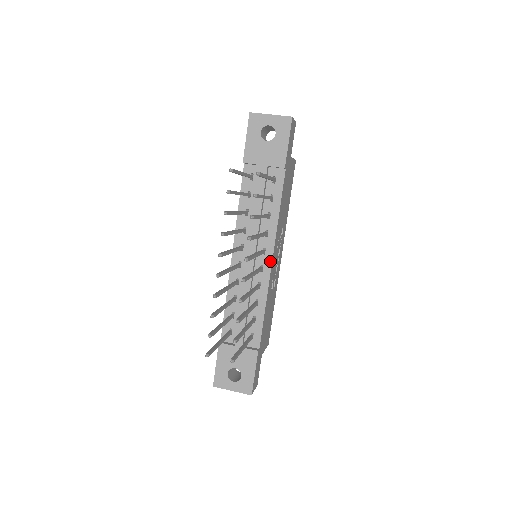
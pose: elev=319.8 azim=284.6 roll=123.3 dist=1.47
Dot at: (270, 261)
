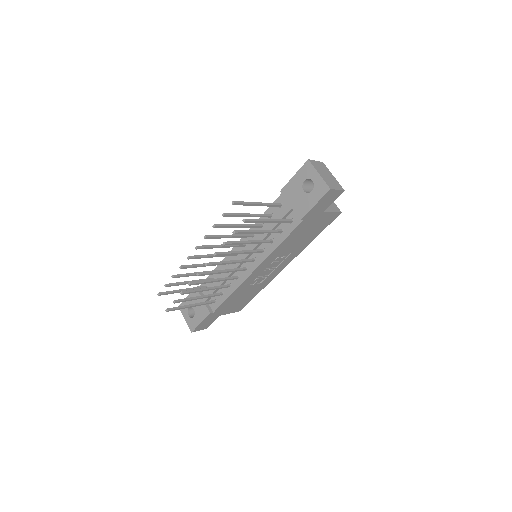
Dot at: (253, 269)
